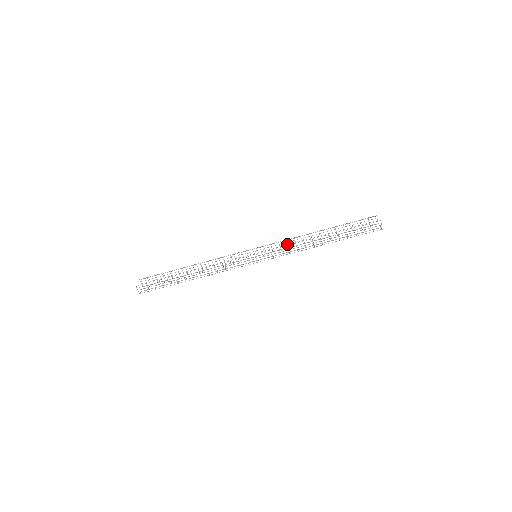
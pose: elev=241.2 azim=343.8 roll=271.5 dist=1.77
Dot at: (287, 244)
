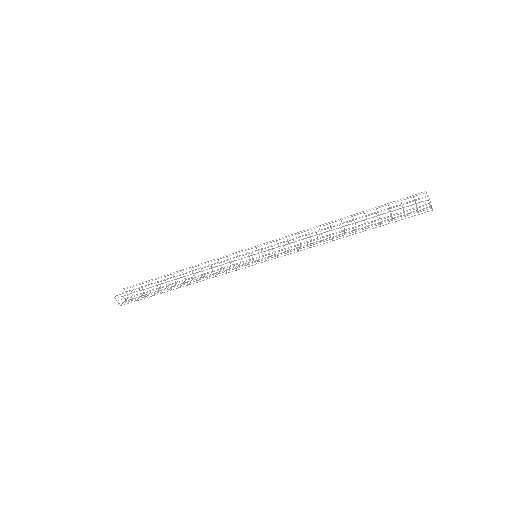
Dot at: (299, 239)
